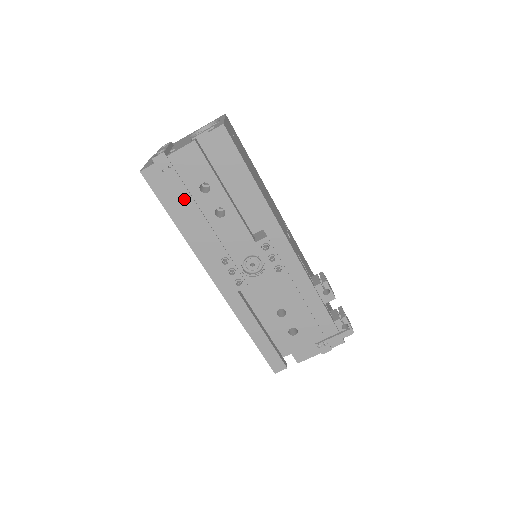
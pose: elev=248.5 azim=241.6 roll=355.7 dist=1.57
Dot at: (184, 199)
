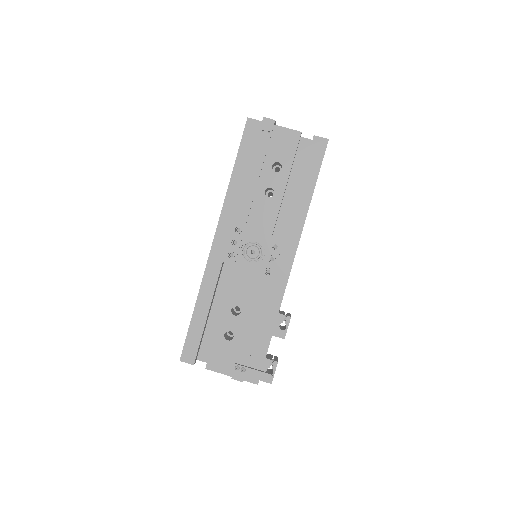
Dot at: (256, 161)
